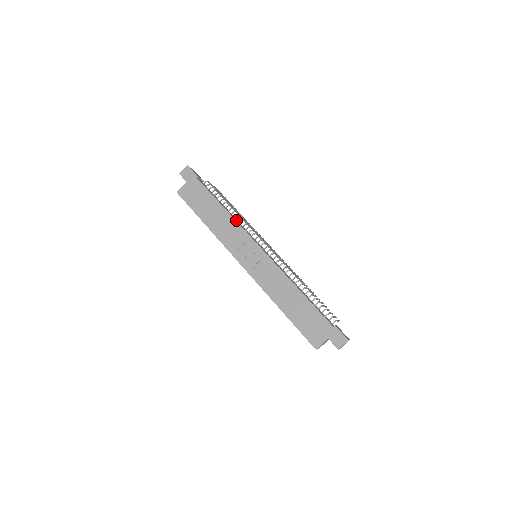
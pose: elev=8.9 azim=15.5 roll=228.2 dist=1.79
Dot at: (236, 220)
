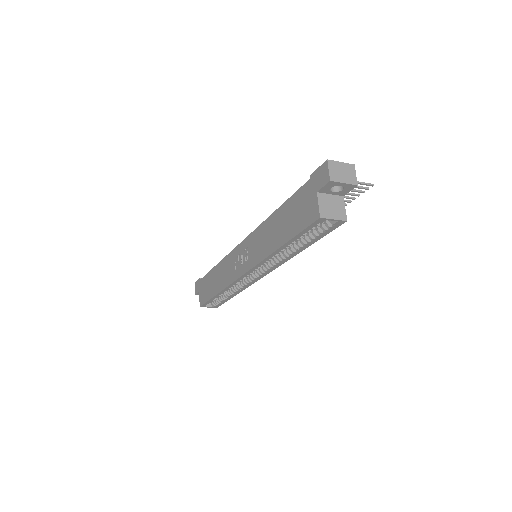
Dot at: occluded
